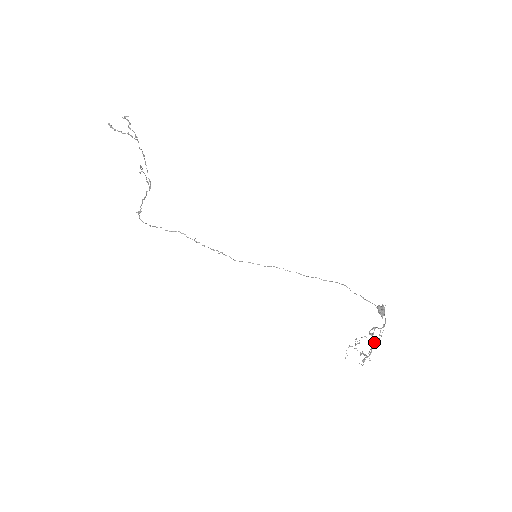
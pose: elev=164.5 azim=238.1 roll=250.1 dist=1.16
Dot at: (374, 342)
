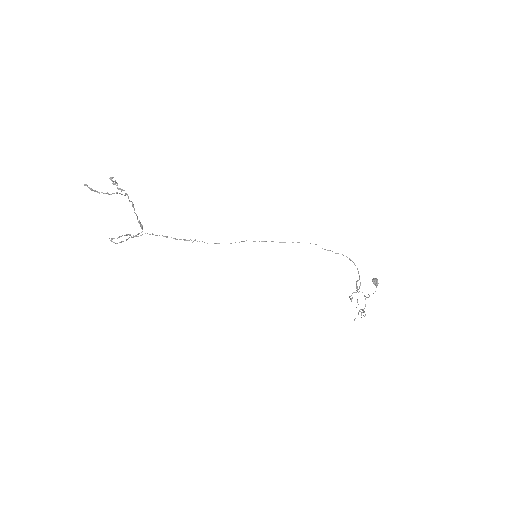
Dot at: occluded
